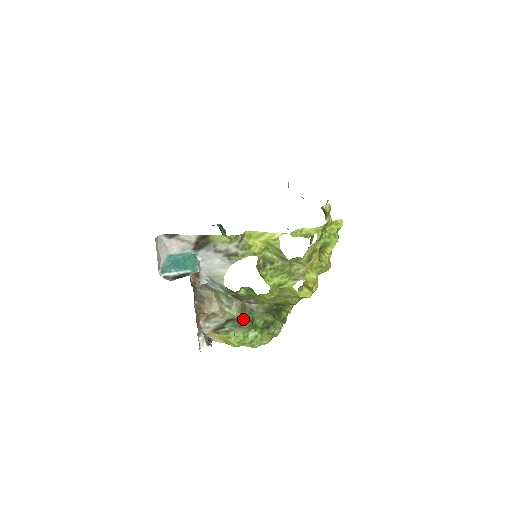
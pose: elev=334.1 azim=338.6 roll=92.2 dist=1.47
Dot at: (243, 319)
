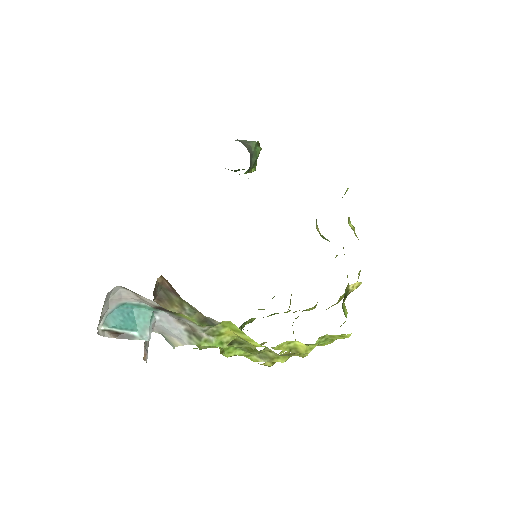
Dot at: occluded
